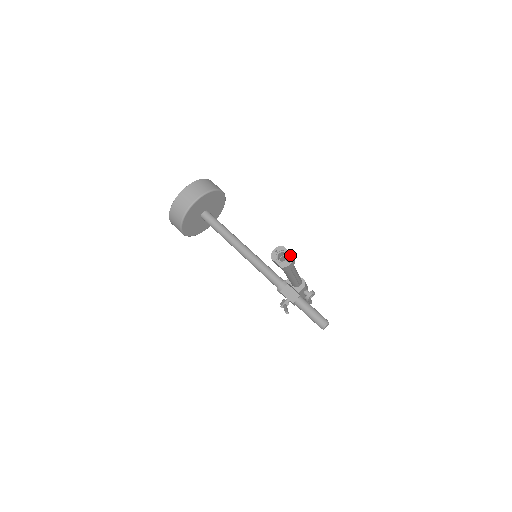
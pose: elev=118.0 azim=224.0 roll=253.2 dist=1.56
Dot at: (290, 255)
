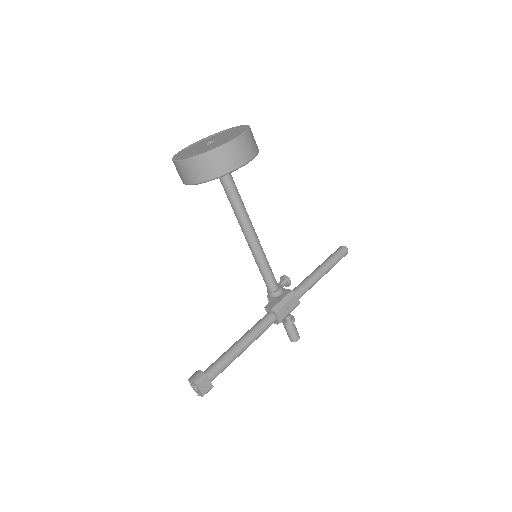
Dot at: (201, 394)
